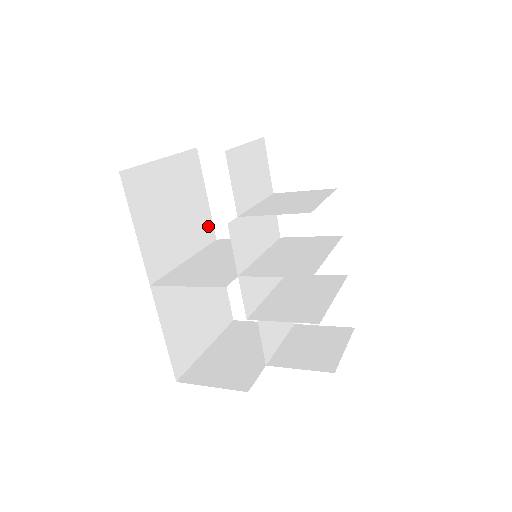
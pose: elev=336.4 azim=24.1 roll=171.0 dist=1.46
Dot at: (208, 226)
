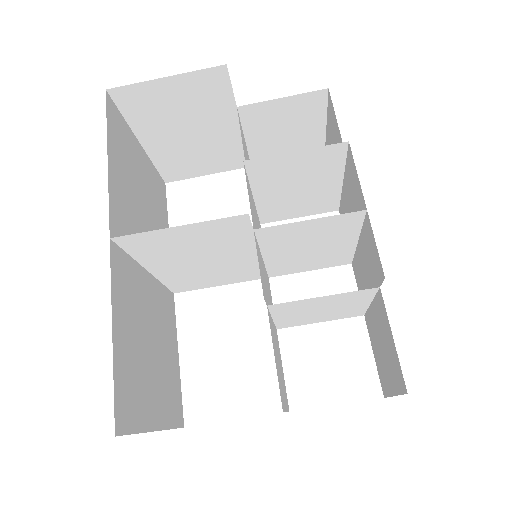
Dot at: occluded
